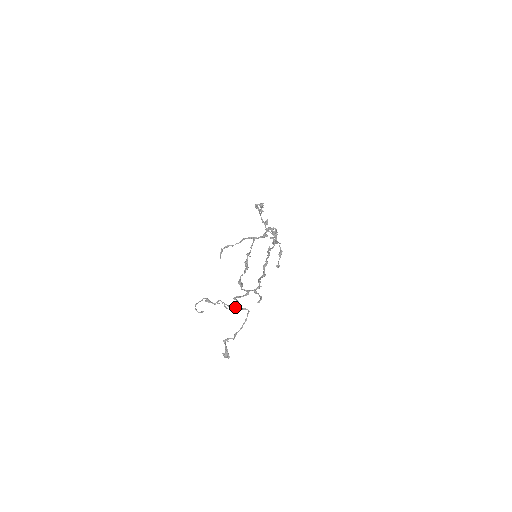
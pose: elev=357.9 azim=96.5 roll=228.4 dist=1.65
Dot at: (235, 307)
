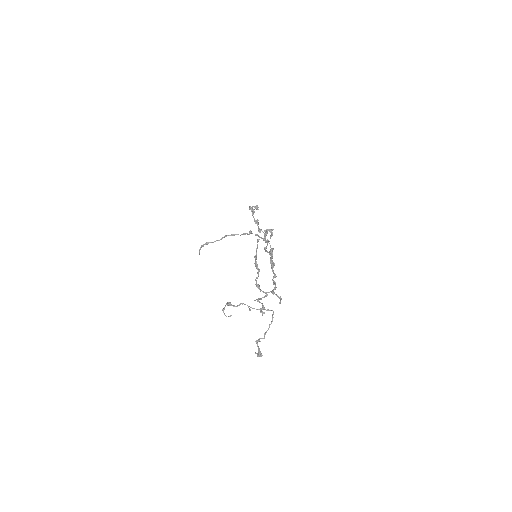
Dot at: (260, 309)
